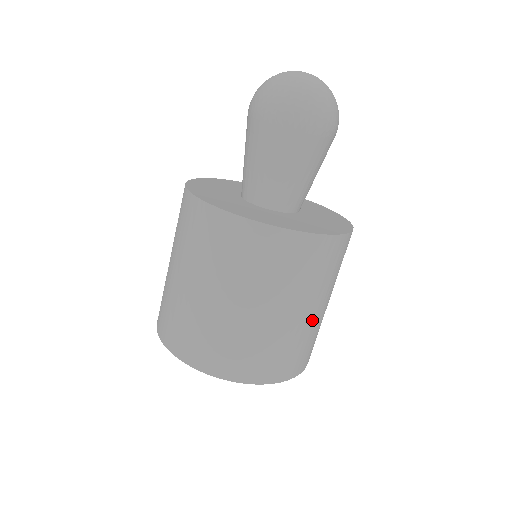
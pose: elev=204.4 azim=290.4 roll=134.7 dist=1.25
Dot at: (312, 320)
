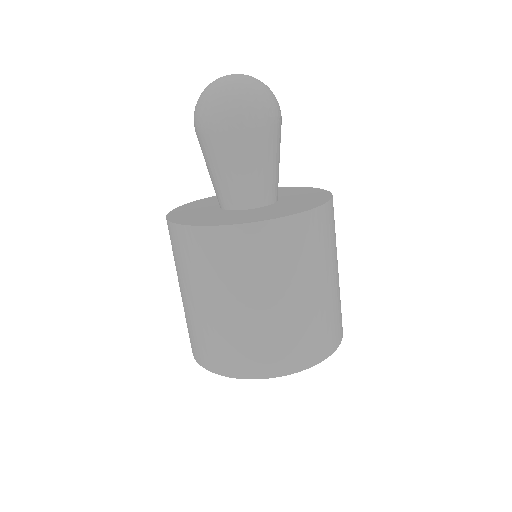
Dot at: (335, 286)
